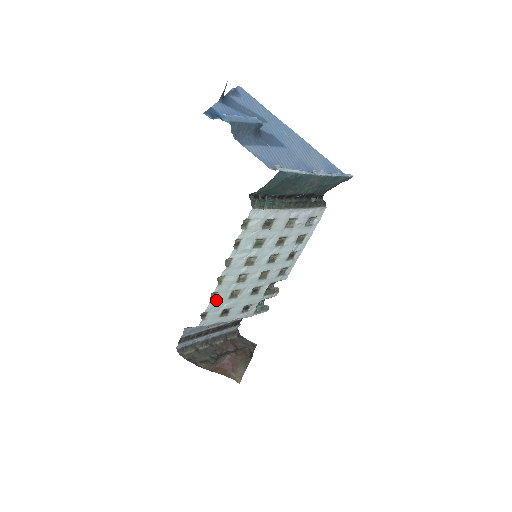
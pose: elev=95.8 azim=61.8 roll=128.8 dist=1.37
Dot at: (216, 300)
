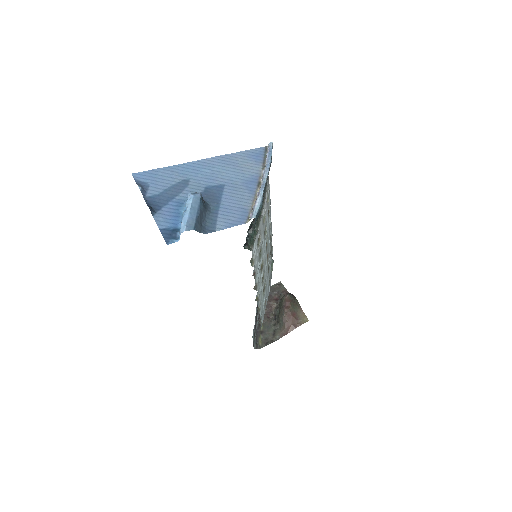
Dot at: (260, 307)
